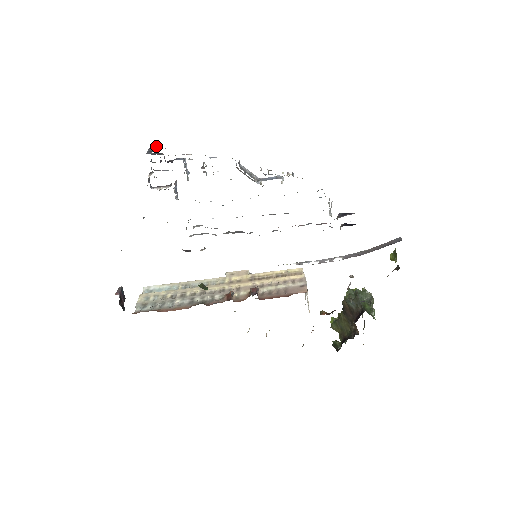
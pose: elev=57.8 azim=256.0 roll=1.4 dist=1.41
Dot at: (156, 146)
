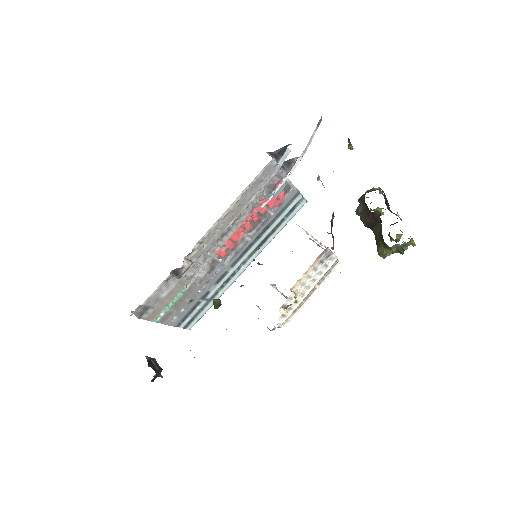
Dot at: occluded
